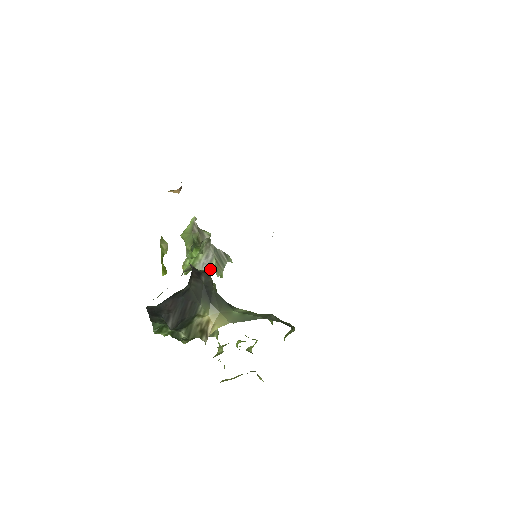
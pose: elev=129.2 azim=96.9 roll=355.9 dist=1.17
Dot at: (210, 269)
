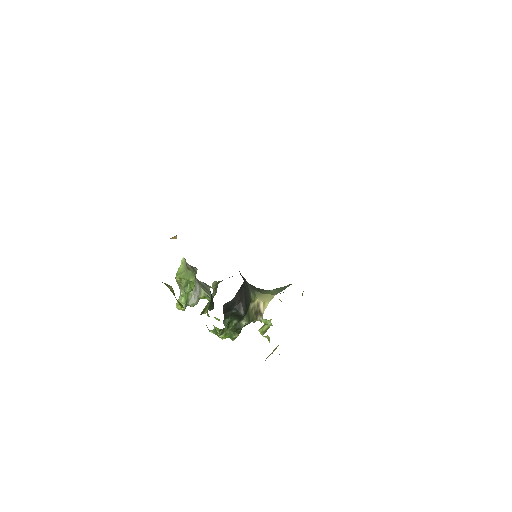
Dot at: occluded
